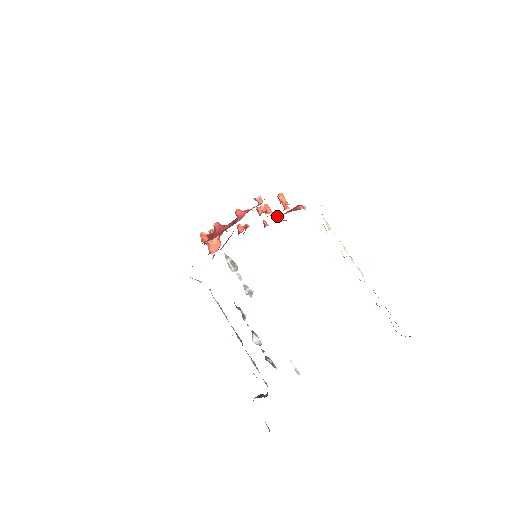
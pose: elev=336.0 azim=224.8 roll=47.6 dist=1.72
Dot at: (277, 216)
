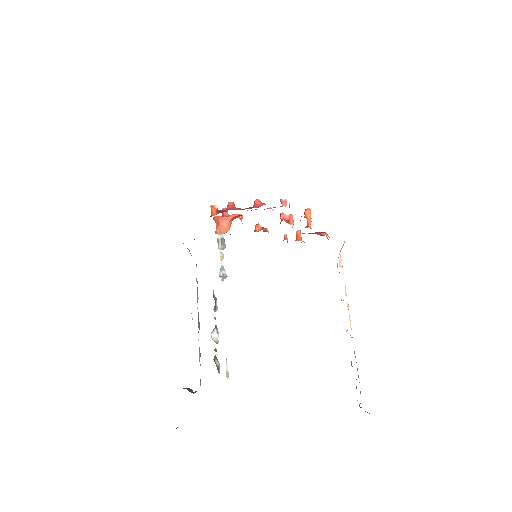
Dot at: (299, 235)
